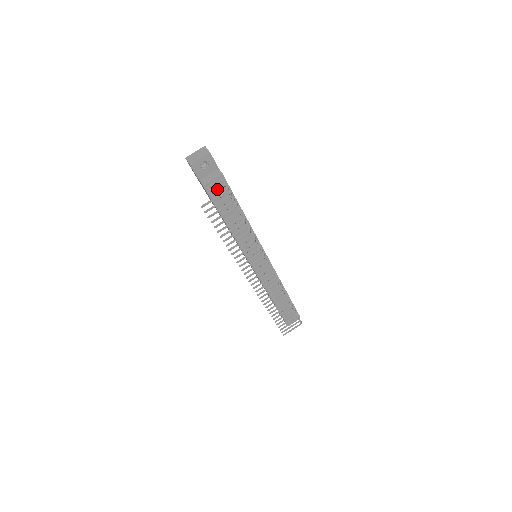
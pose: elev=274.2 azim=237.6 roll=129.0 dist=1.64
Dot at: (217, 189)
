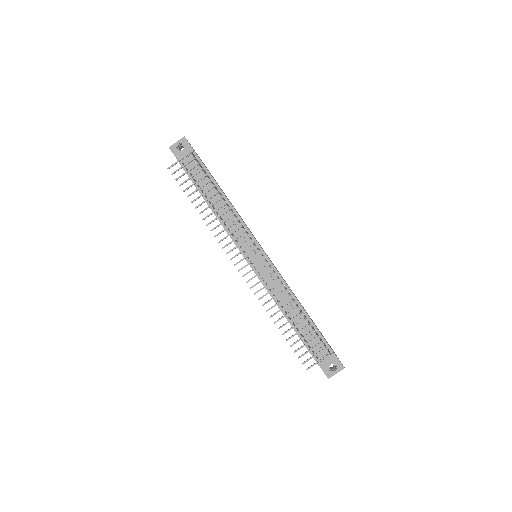
Dot at: (190, 163)
